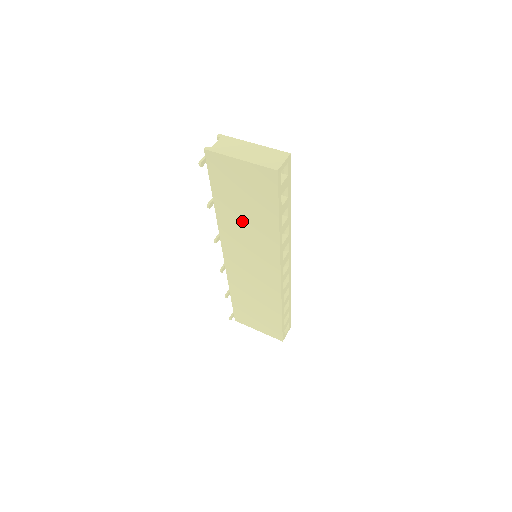
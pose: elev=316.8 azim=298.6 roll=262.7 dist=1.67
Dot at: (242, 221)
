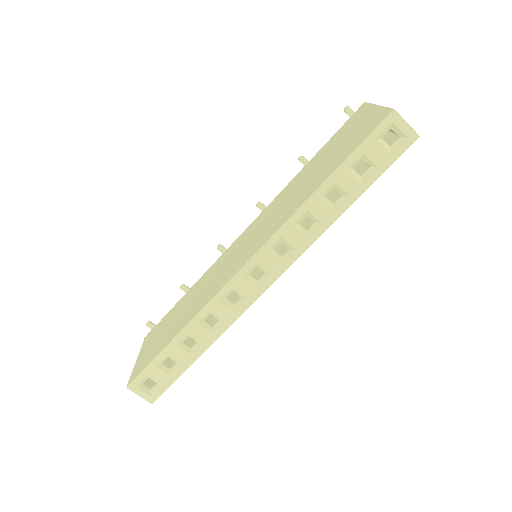
Dot at: (301, 184)
